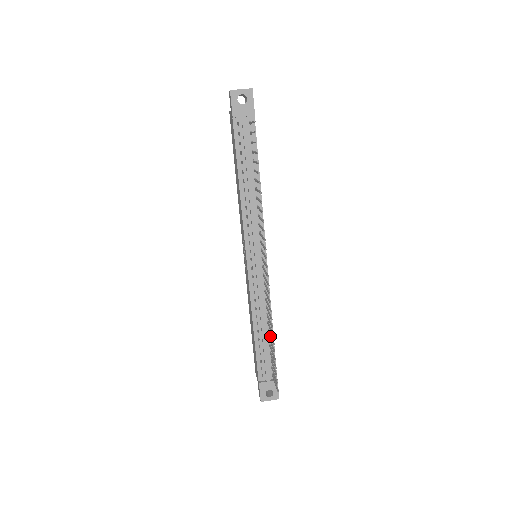
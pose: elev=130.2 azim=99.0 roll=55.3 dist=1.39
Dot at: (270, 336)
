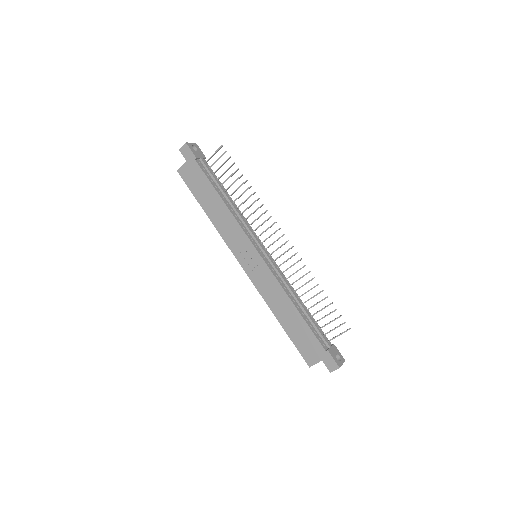
Dot at: (312, 297)
